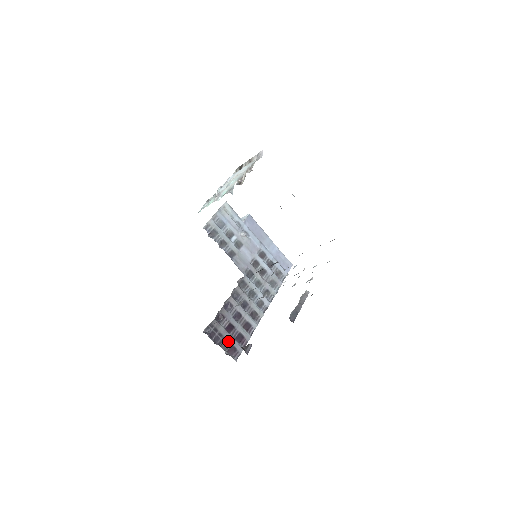
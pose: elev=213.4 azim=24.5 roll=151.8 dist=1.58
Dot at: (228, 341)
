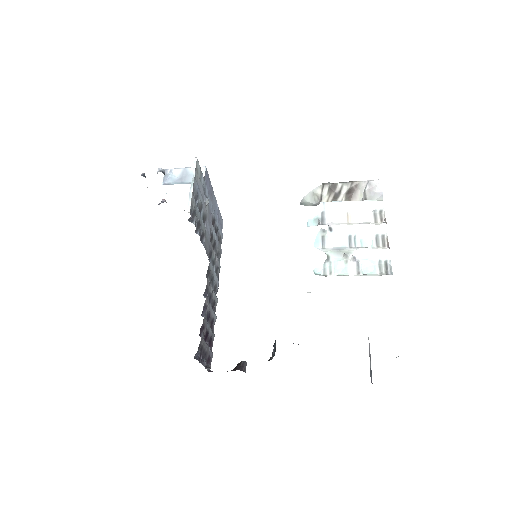
Dot at: (207, 354)
